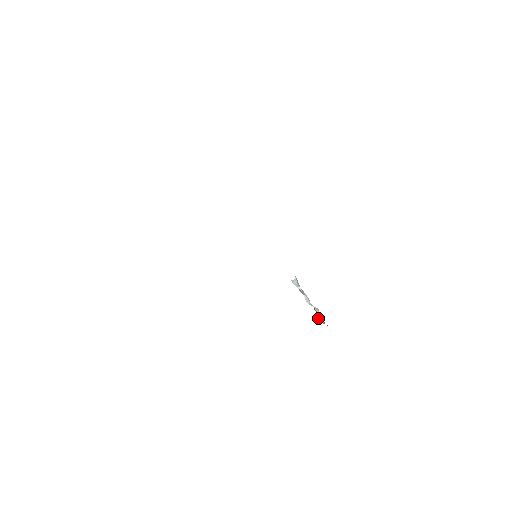
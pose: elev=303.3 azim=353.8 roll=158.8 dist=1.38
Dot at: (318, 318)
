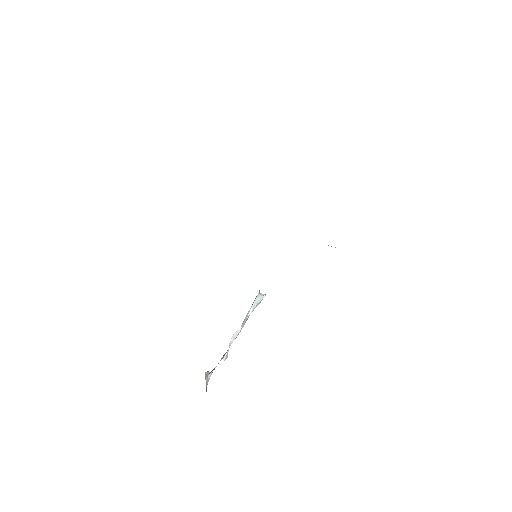
Dot at: (210, 372)
